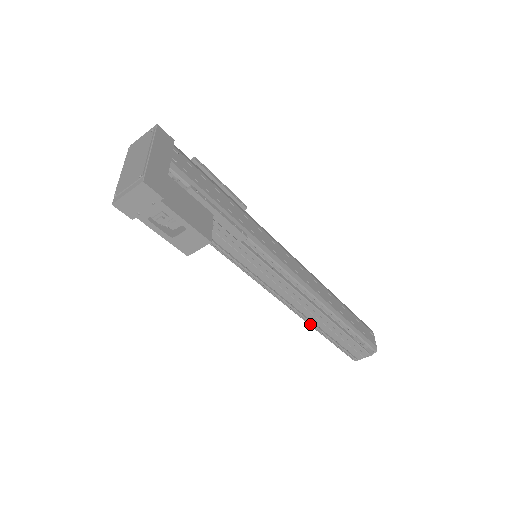
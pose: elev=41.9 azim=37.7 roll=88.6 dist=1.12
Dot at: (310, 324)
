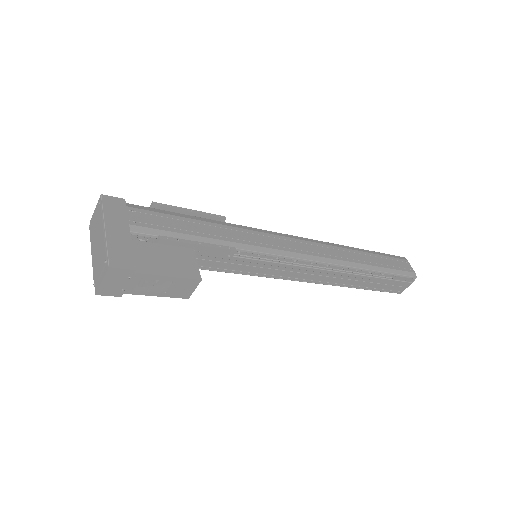
Dot at: (339, 285)
